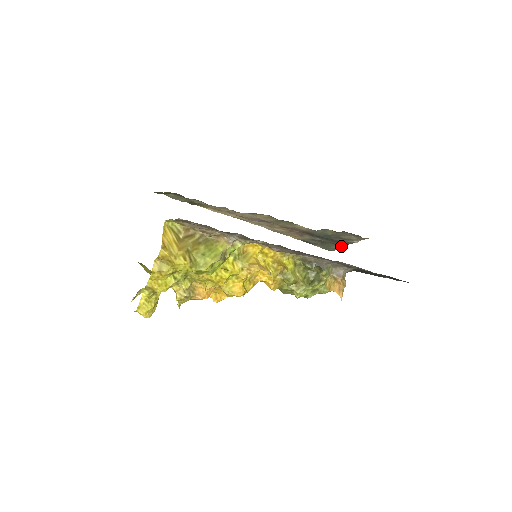
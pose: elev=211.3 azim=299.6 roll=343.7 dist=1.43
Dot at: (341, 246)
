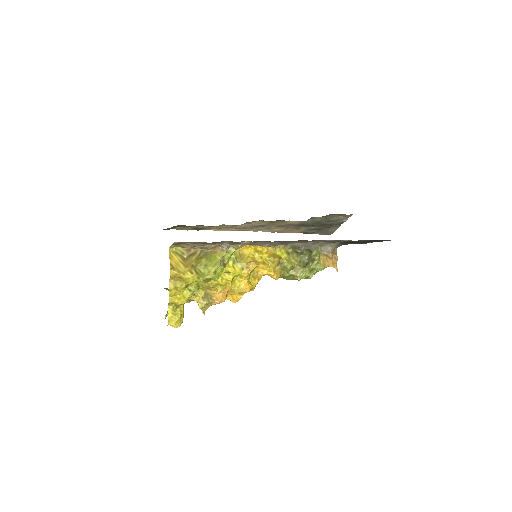
Dot at: (336, 228)
